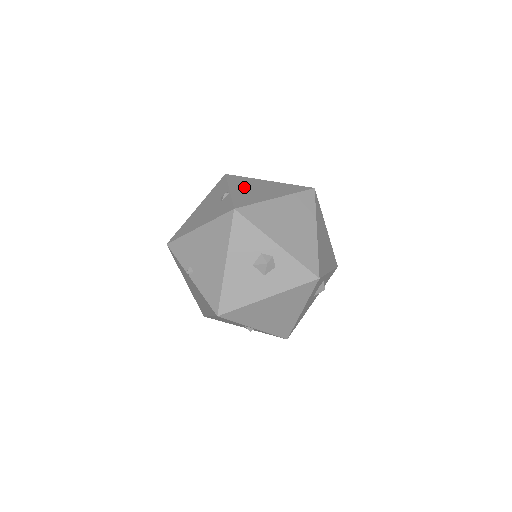
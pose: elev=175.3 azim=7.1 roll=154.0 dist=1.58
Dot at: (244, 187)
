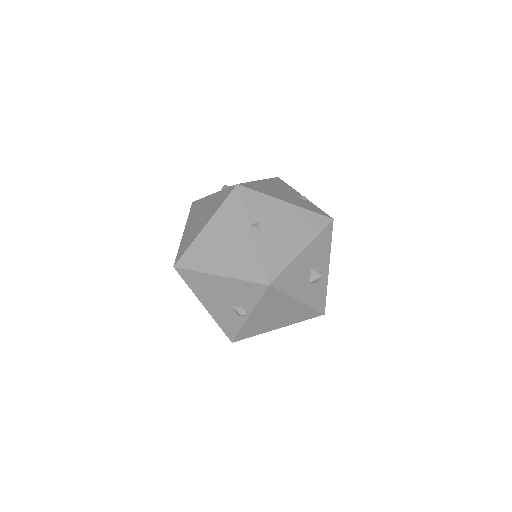
Dot at: occluded
